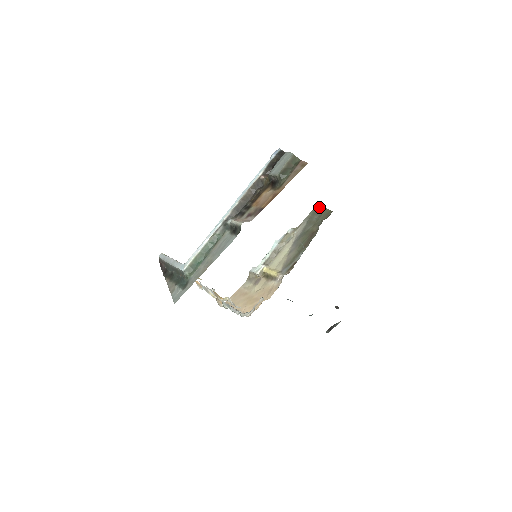
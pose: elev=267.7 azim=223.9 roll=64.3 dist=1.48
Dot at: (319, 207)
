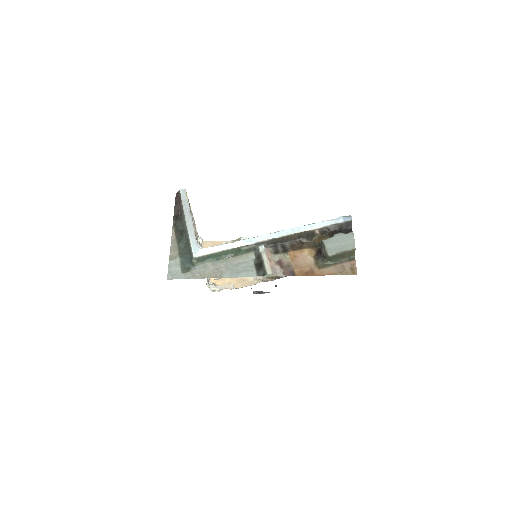
Dot at: occluded
